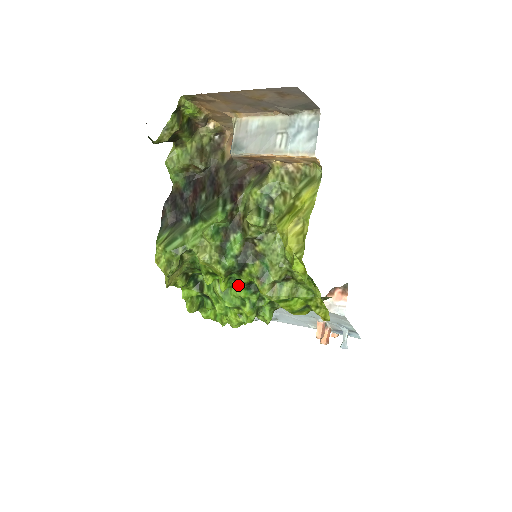
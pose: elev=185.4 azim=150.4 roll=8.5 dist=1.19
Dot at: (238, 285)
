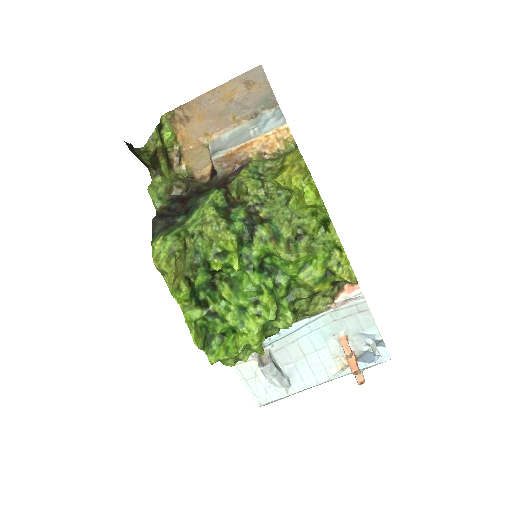
Dot at: (251, 263)
